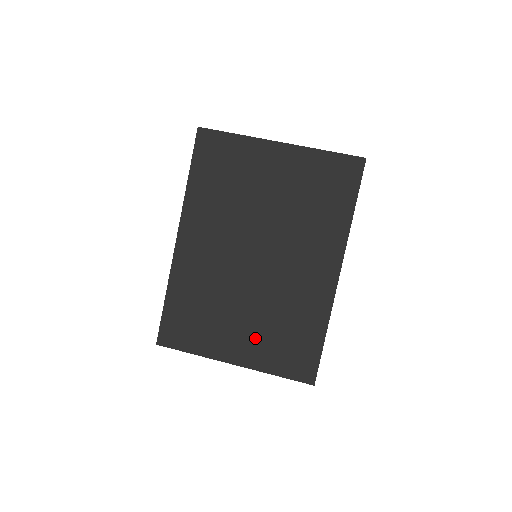
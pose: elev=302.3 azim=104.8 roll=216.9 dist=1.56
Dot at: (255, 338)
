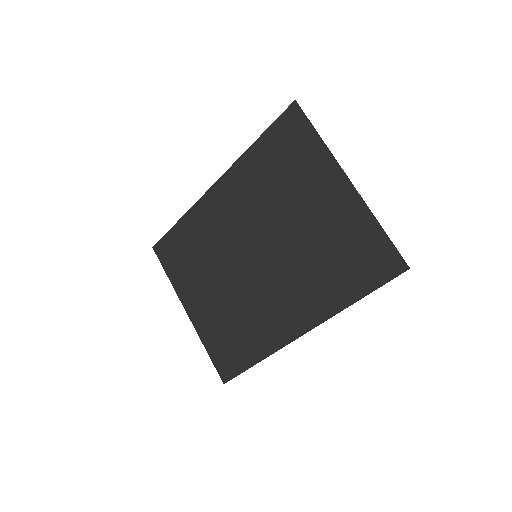
Dot at: (212, 312)
